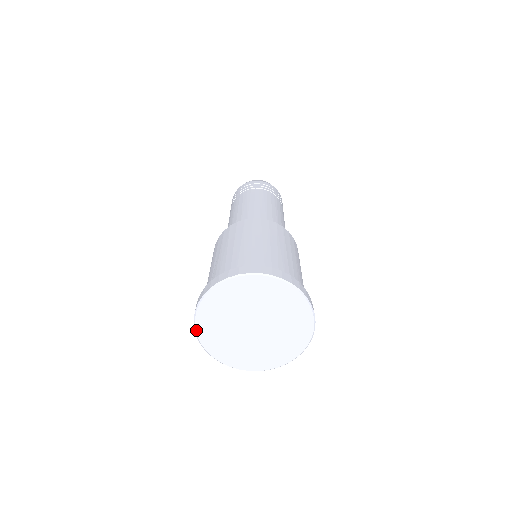
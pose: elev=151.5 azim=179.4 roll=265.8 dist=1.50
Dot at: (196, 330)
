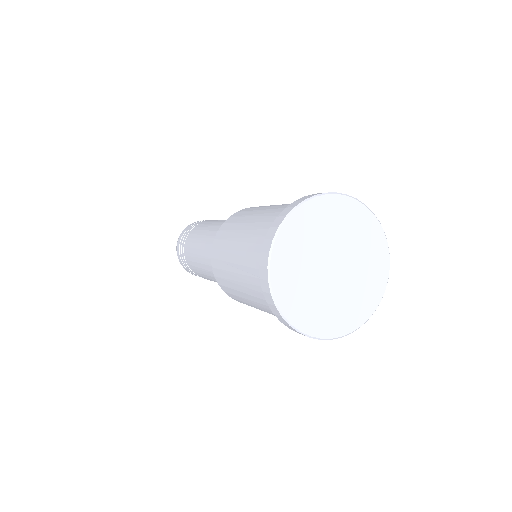
Dot at: (293, 325)
